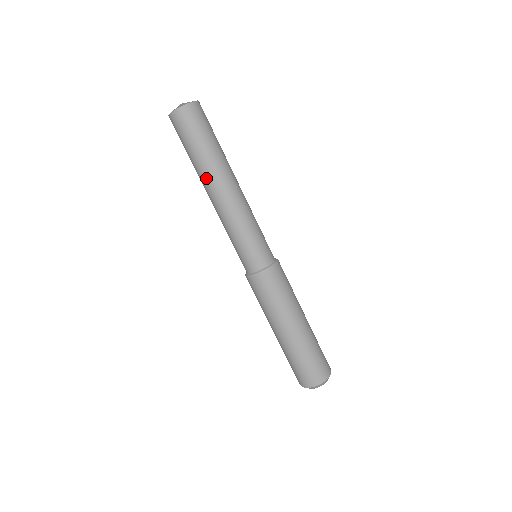
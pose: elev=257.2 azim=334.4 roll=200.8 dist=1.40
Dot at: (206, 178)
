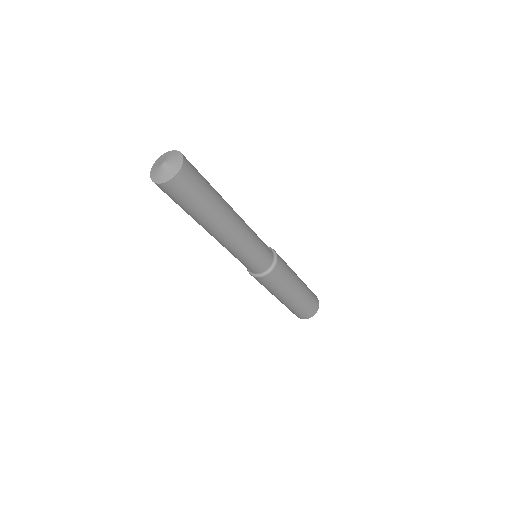
Dot at: occluded
